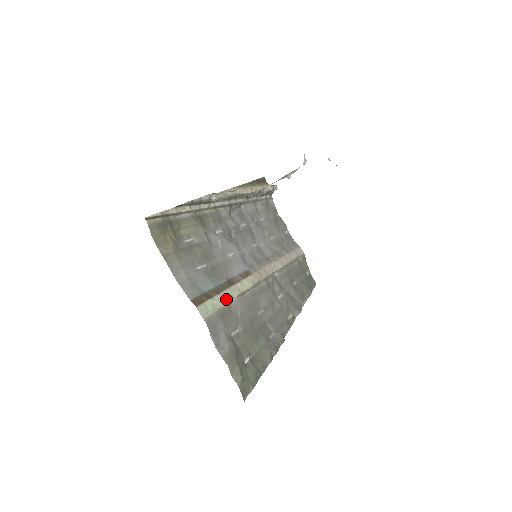
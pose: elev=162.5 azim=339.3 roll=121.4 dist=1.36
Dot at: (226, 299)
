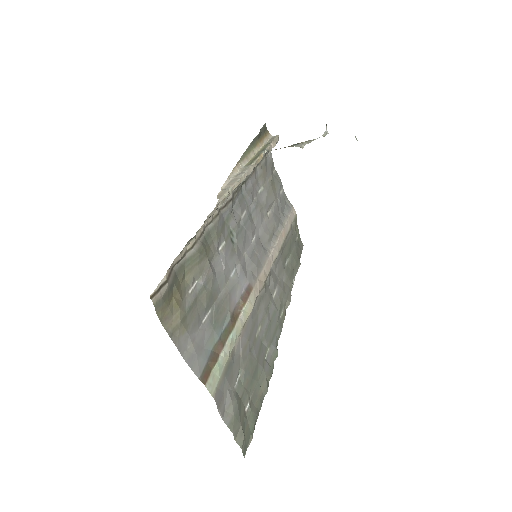
Dot at: (231, 347)
